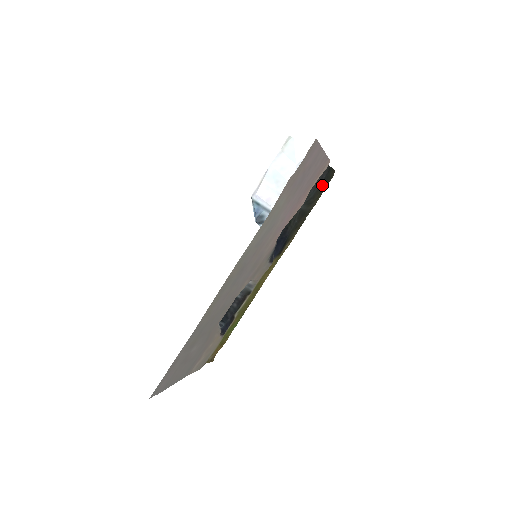
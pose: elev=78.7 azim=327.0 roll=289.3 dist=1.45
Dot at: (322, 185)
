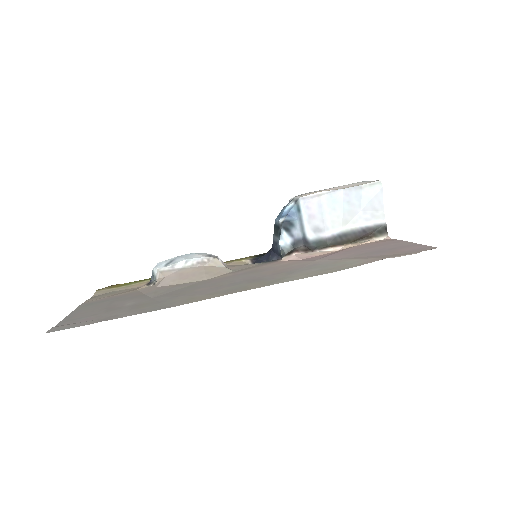
Dot at: occluded
